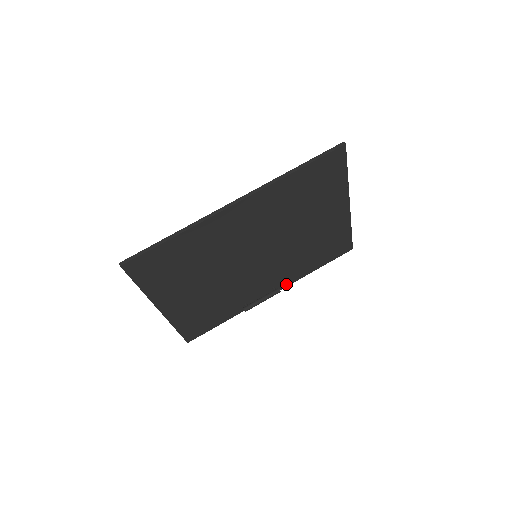
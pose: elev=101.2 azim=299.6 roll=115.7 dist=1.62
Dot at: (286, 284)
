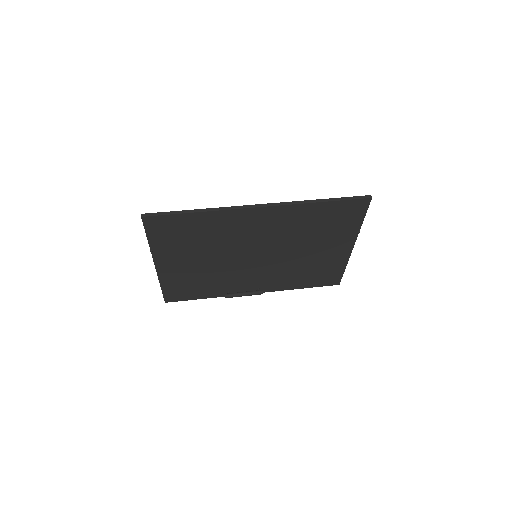
Dot at: (270, 290)
